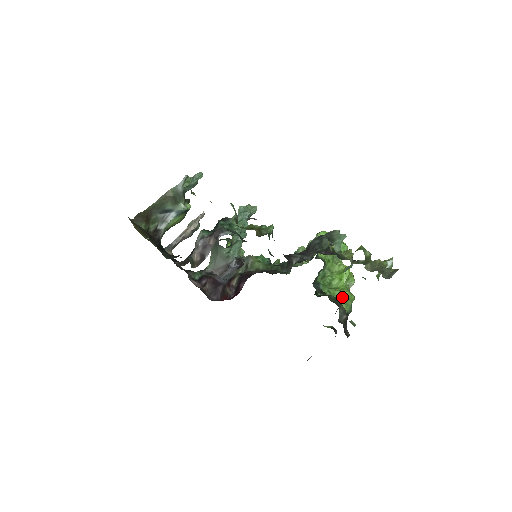
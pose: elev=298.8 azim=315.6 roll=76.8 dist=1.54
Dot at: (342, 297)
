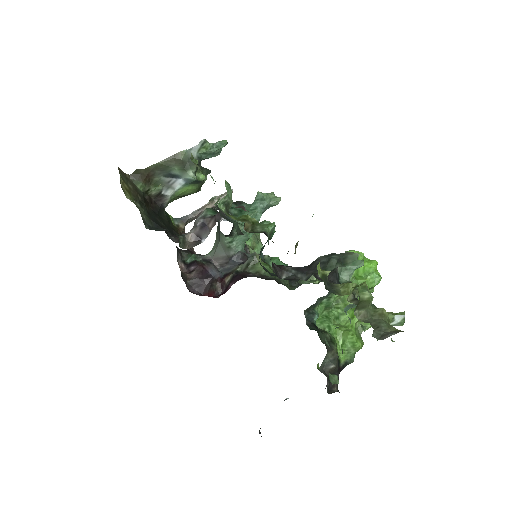
Dot at: (344, 340)
